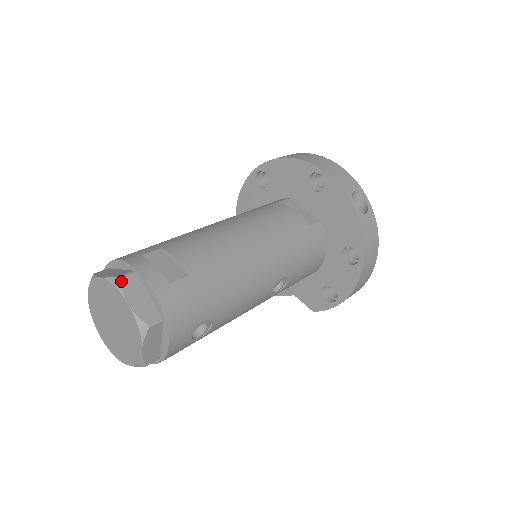
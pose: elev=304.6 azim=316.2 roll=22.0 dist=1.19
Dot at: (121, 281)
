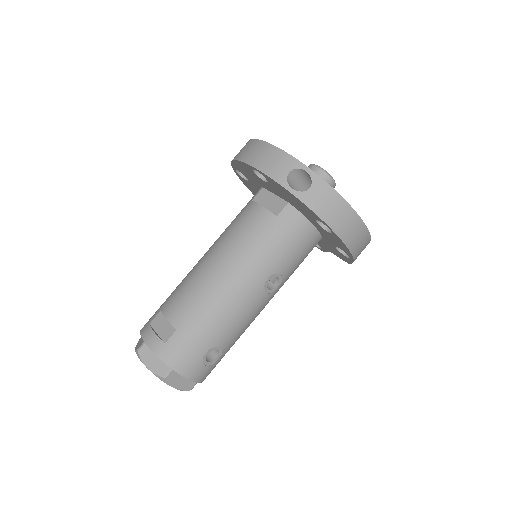
Dot at: (138, 353)
